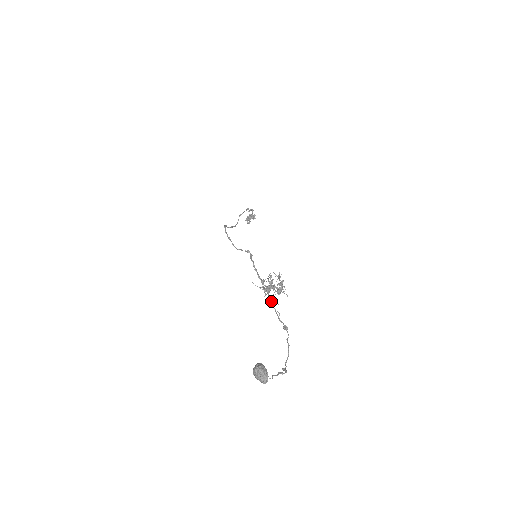
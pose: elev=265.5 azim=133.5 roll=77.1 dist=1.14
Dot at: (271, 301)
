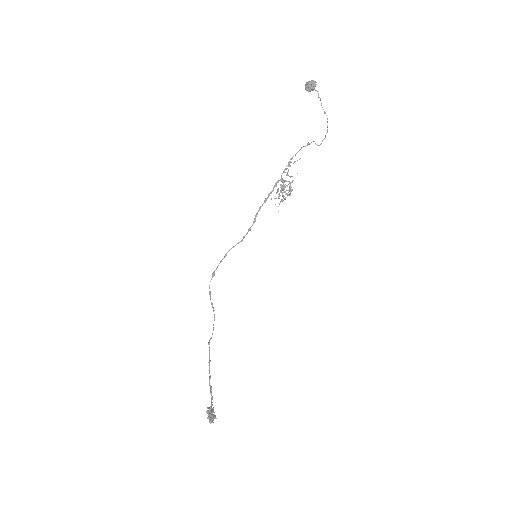
Dot at: (290, 162)
